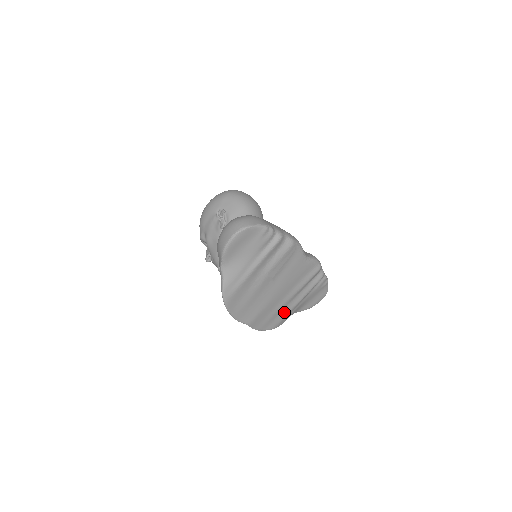
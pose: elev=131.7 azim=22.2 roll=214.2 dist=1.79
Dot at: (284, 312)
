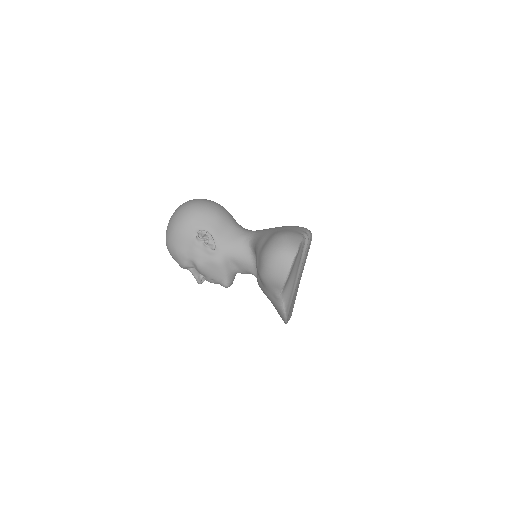
Dot at: occluded
